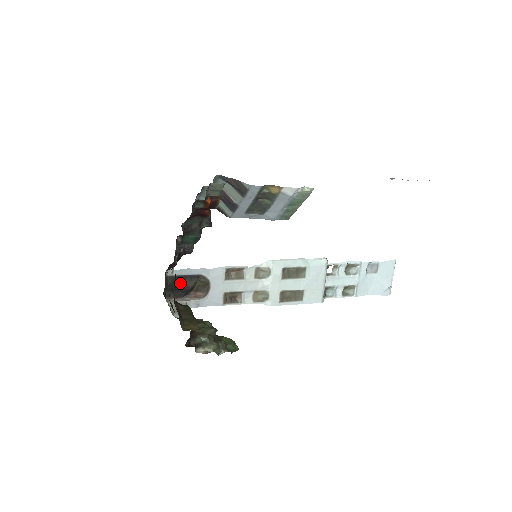
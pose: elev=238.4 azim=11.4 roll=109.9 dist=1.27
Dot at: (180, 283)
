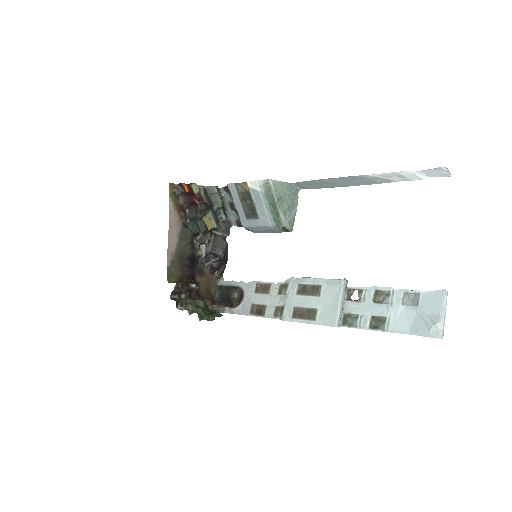
Dot at: (227, 293)
